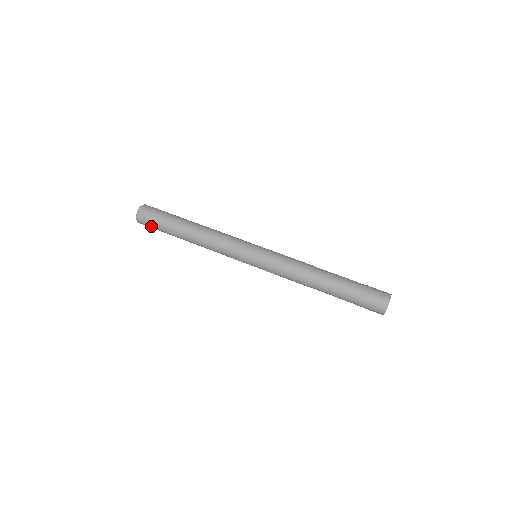
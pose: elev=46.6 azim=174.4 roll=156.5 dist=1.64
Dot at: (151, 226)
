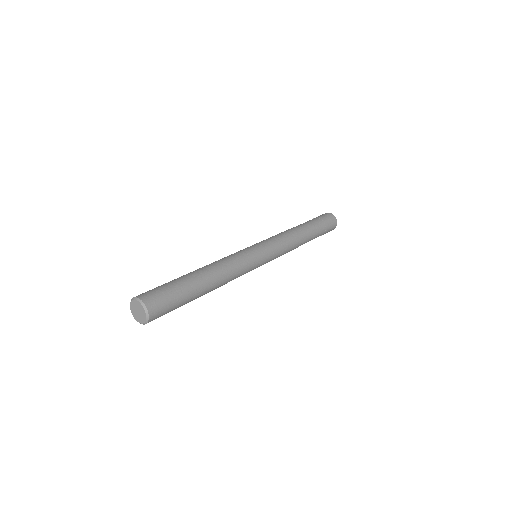
Dot at: occluded
